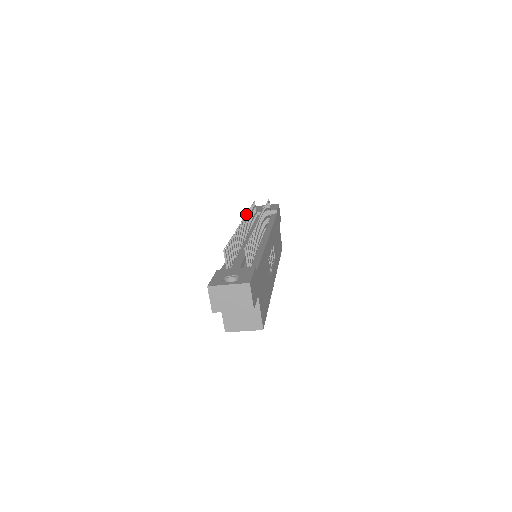
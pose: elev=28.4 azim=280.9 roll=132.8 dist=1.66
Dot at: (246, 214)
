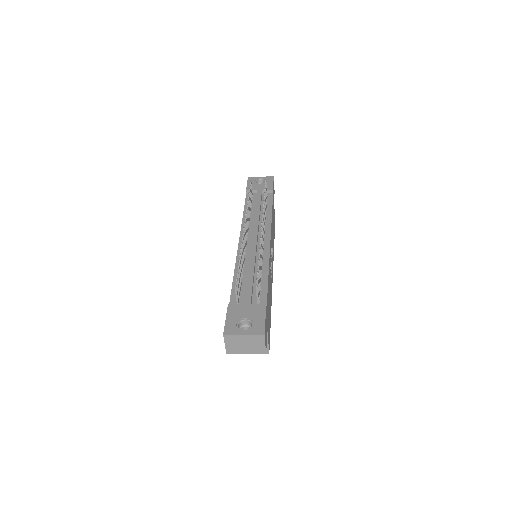
Dot at: (246, 210)
